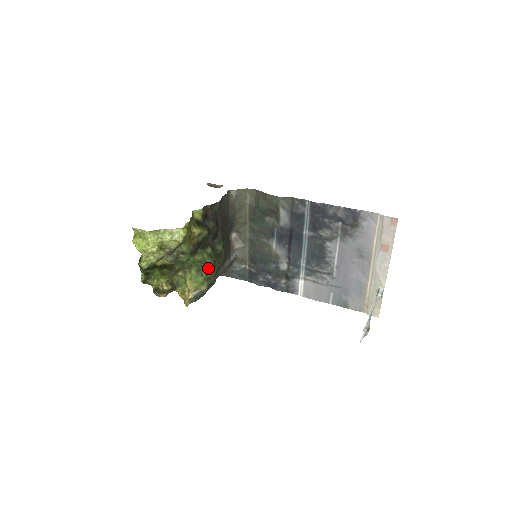
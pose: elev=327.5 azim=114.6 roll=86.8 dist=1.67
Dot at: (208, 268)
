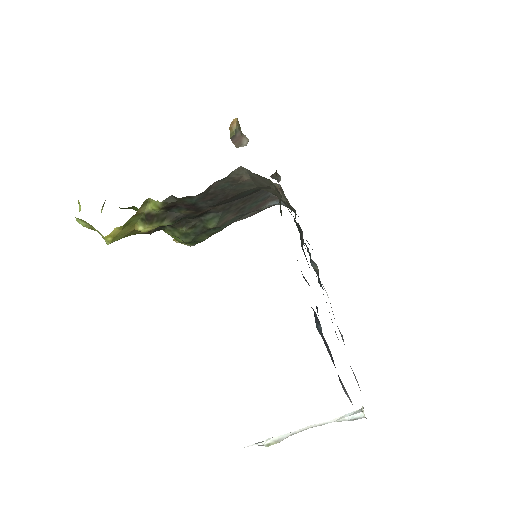
Dot at: (184, 242)
